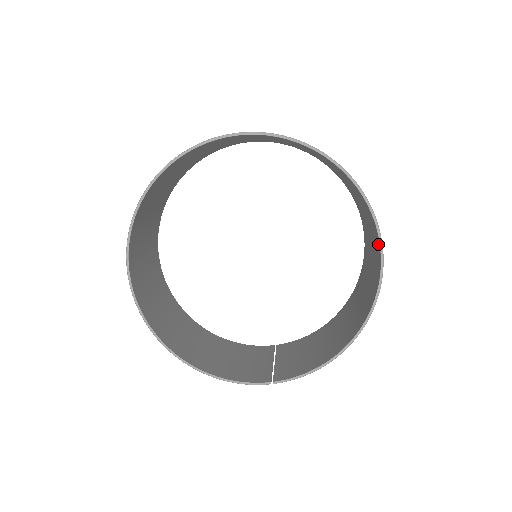
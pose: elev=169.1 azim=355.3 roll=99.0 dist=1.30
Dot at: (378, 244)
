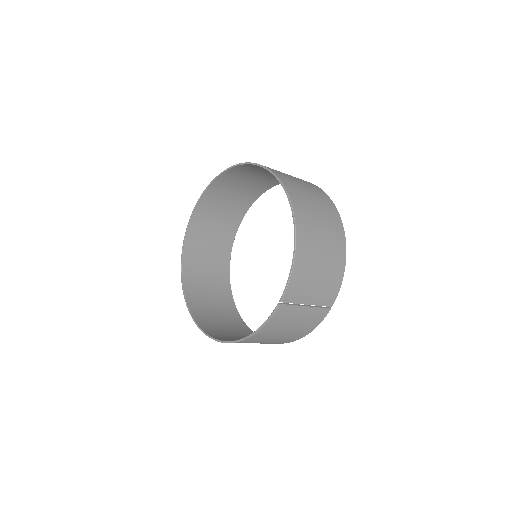
Dot at: occluded
